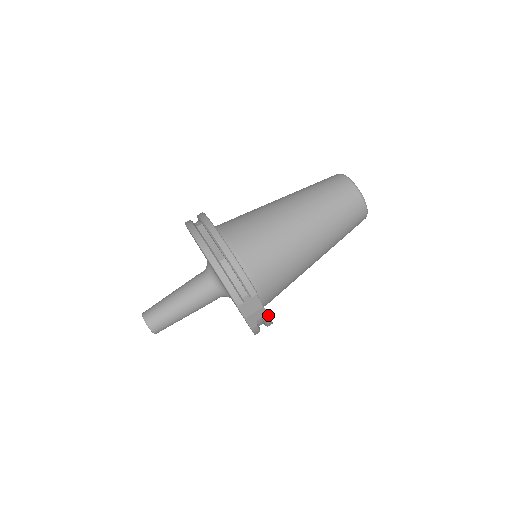
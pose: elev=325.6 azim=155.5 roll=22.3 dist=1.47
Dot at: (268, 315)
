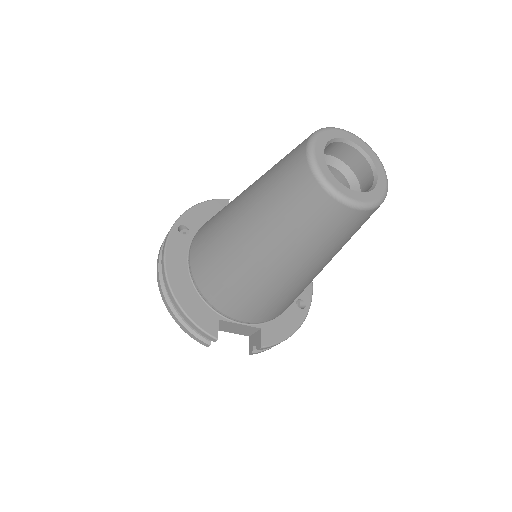
Dot at: (260, 344)
